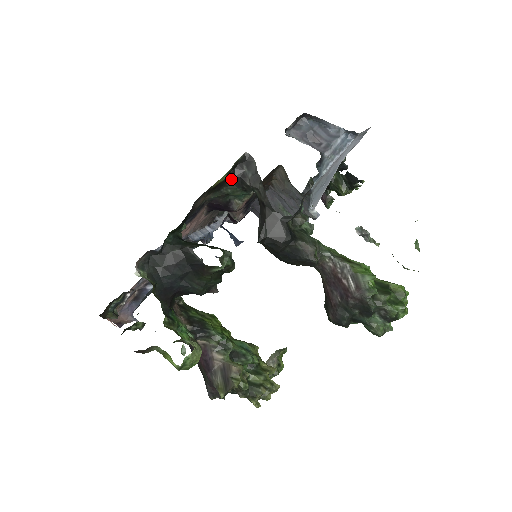
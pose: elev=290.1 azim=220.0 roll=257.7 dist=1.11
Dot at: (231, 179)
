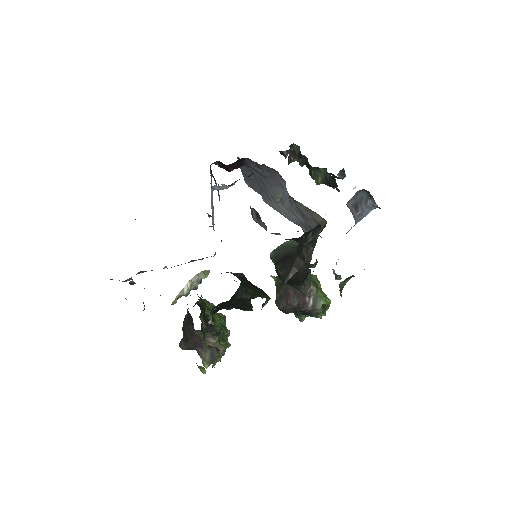
Dot at: (296, 238)
